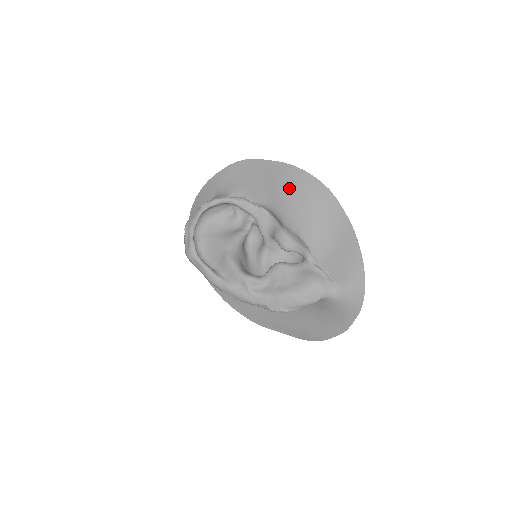
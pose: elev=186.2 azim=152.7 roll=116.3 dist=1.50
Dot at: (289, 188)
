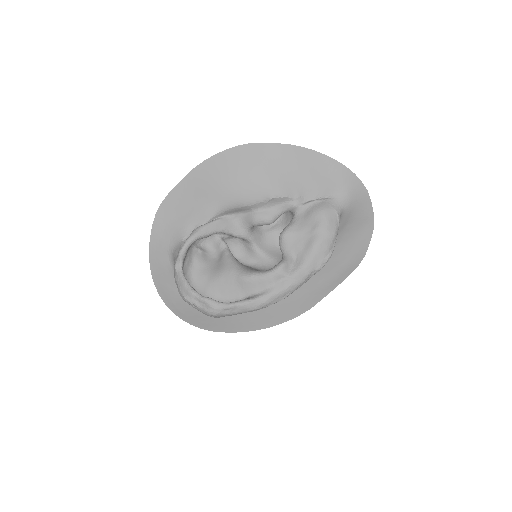
Dot at: (222, 178)
